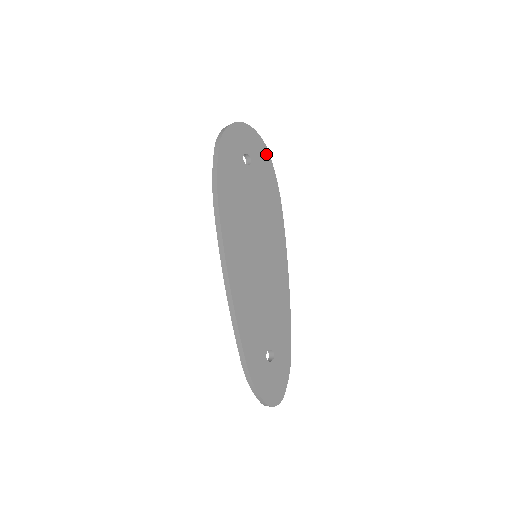
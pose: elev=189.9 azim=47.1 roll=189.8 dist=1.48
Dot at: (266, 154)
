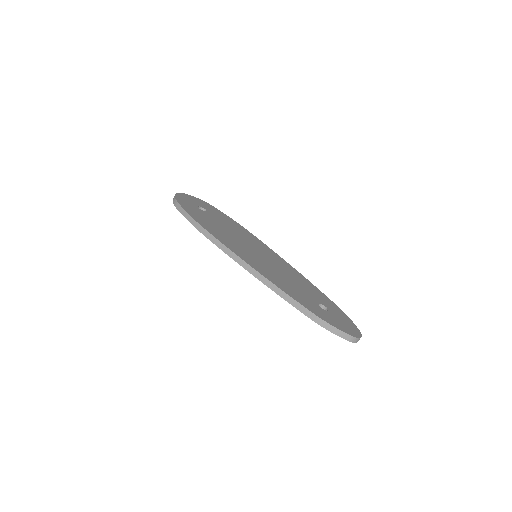
Dot at: (212, 207)
